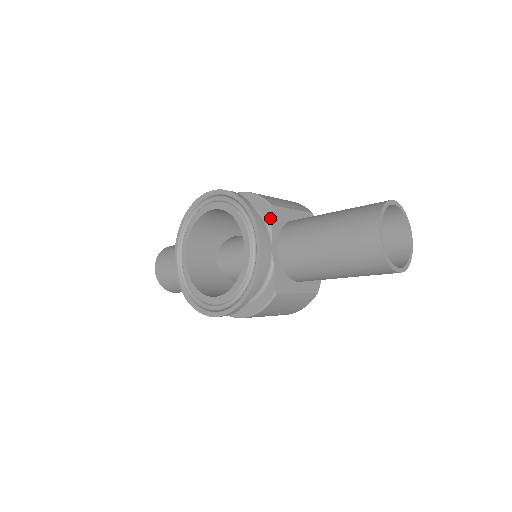
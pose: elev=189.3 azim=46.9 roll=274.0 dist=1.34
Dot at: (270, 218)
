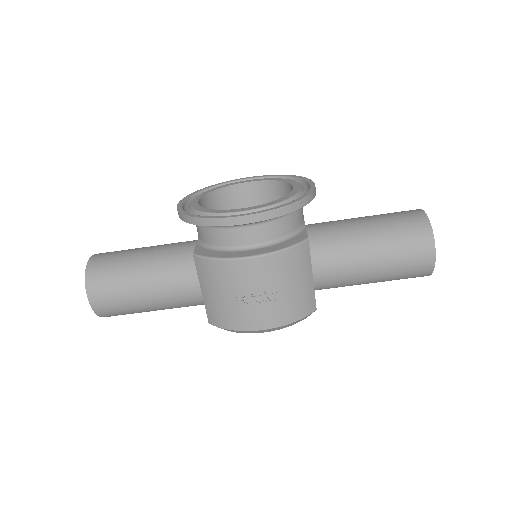
Dot at: occluded
